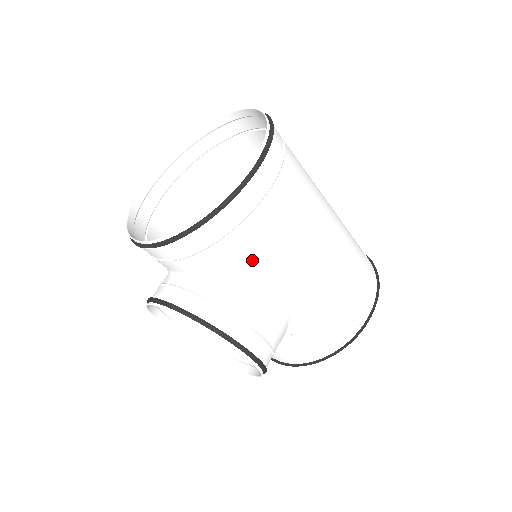
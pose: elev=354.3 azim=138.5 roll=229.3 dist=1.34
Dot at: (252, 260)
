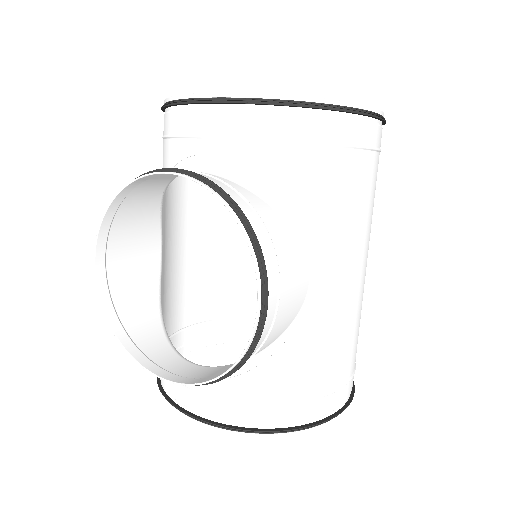
Dot at: (320, 202)
